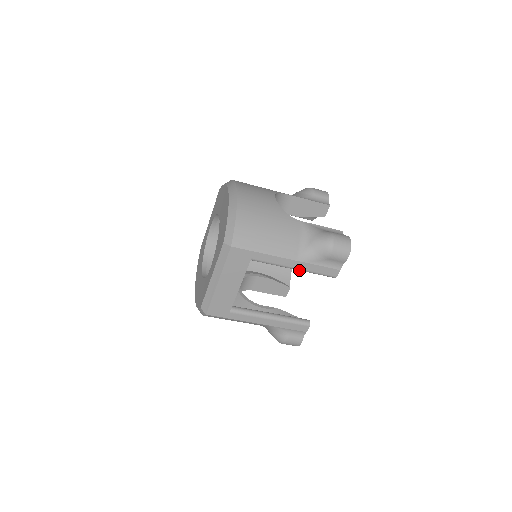
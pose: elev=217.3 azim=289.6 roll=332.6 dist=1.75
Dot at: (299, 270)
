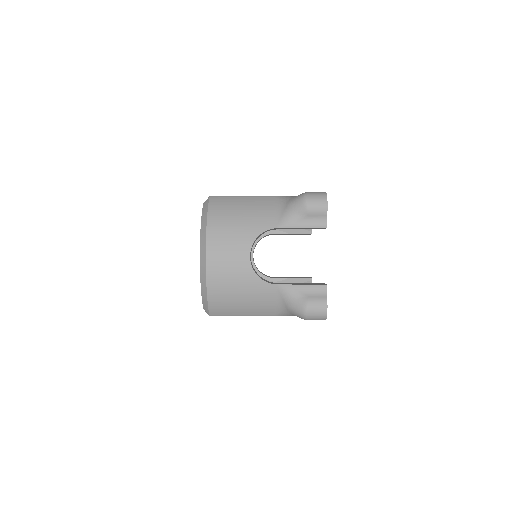
Dot at: occluded
